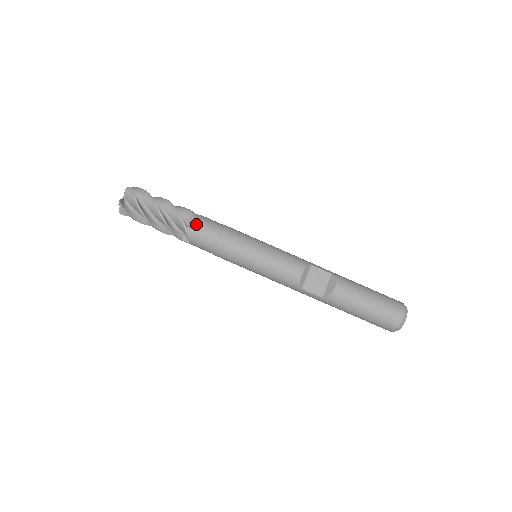
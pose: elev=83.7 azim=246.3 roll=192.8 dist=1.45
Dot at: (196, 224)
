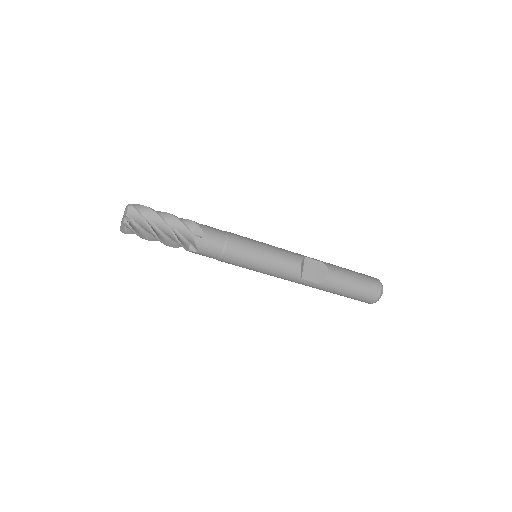
Dot at: (203, 232)
